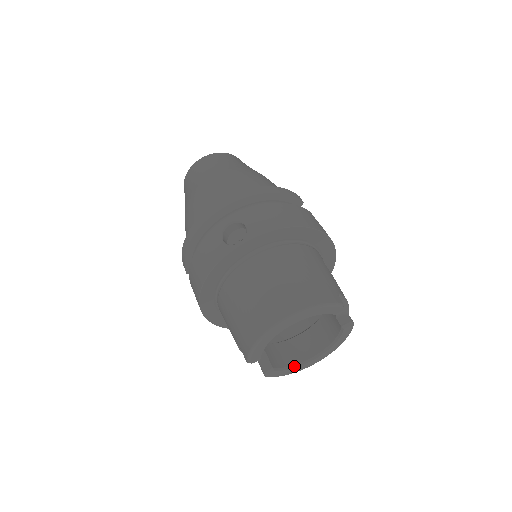
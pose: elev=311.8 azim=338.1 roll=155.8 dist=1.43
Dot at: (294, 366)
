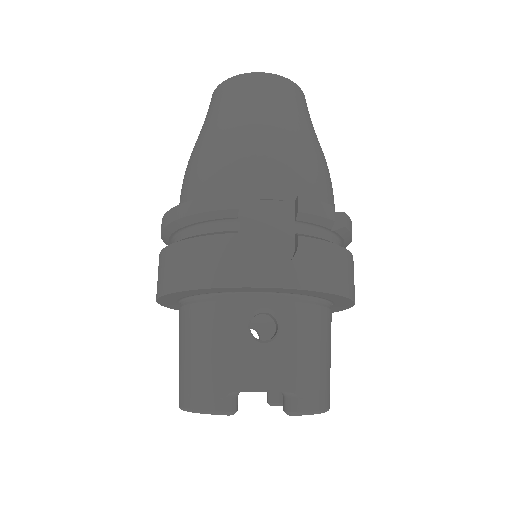
Dot at: occluded
